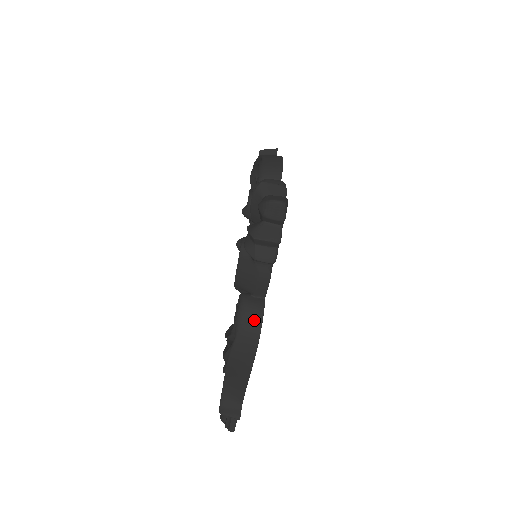
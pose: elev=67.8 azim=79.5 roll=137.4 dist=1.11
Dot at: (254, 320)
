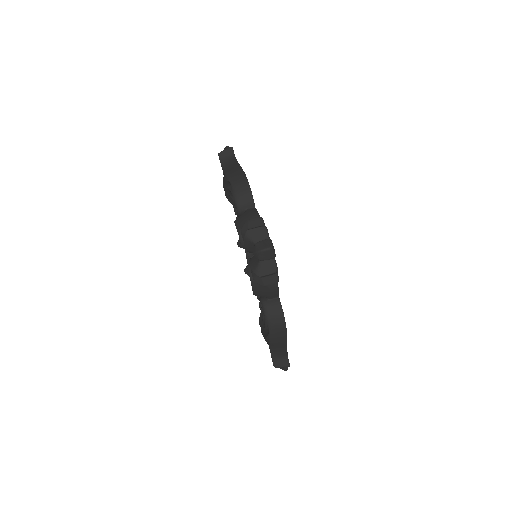
Dot at: (278, 316)
